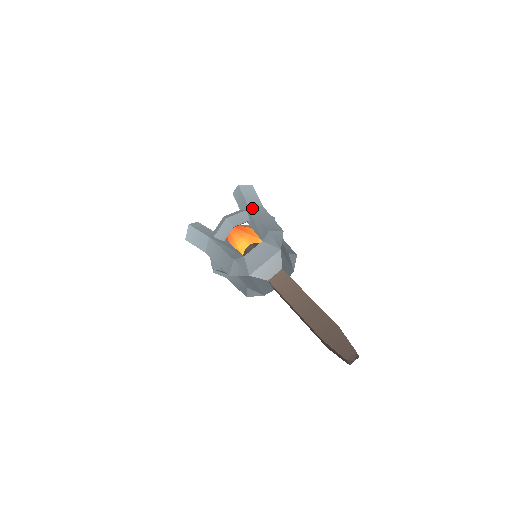
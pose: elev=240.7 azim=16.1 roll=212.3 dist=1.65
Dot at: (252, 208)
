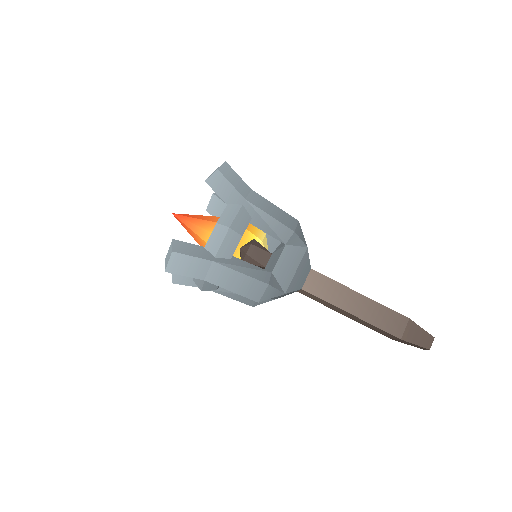
Dot at: (251, 201)
